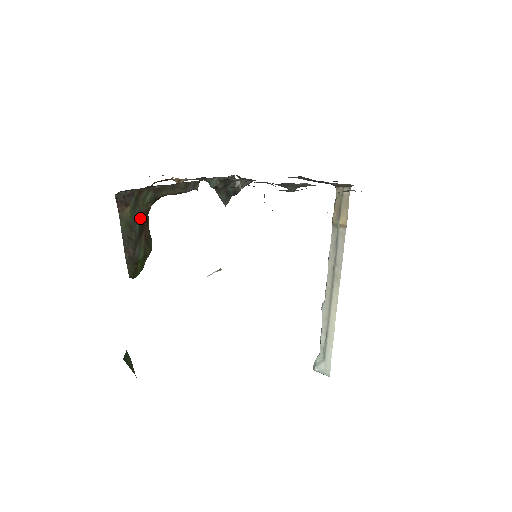
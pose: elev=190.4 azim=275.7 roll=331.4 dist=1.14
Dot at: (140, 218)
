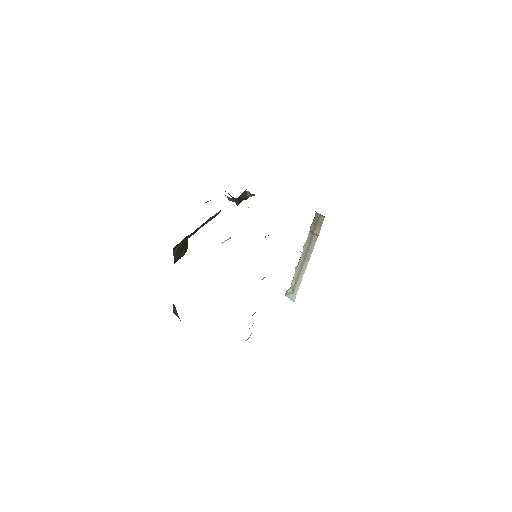
Dot at: (184, 243)
